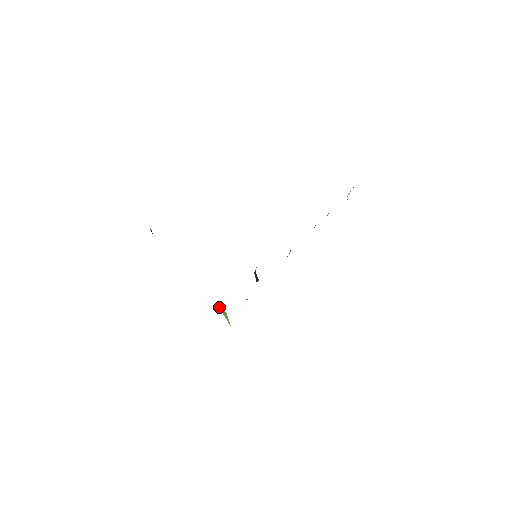
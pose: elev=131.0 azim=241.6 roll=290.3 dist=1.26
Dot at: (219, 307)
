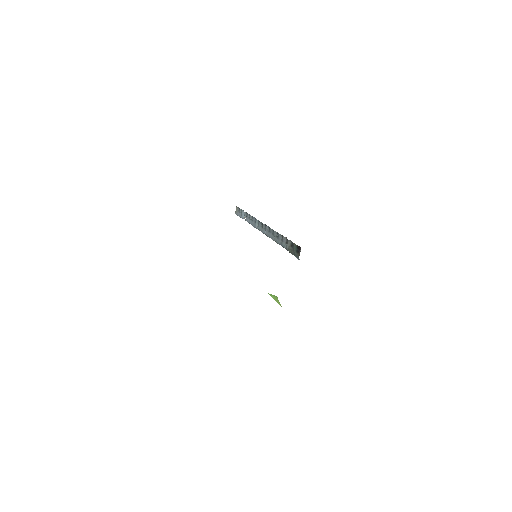
Dot at: (269, 294)
